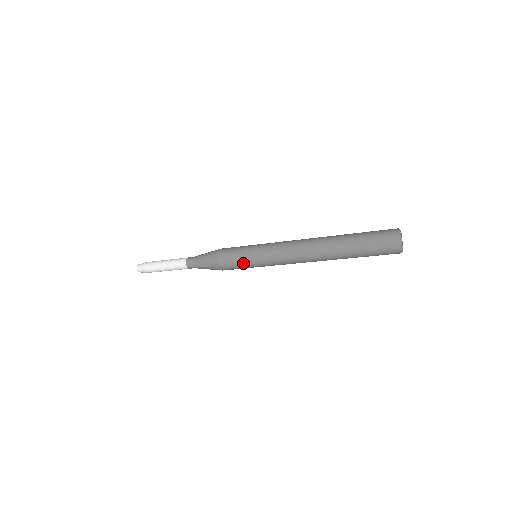
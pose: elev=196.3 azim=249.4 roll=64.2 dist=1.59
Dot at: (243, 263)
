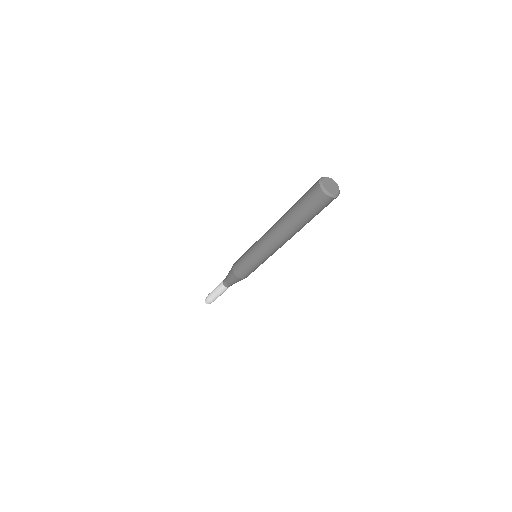
Dot at: (250, 268)
